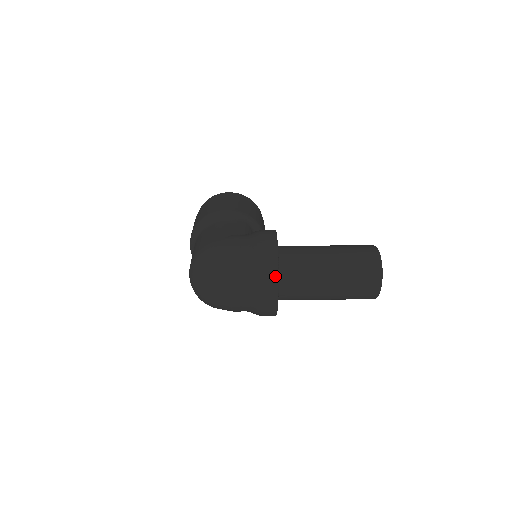
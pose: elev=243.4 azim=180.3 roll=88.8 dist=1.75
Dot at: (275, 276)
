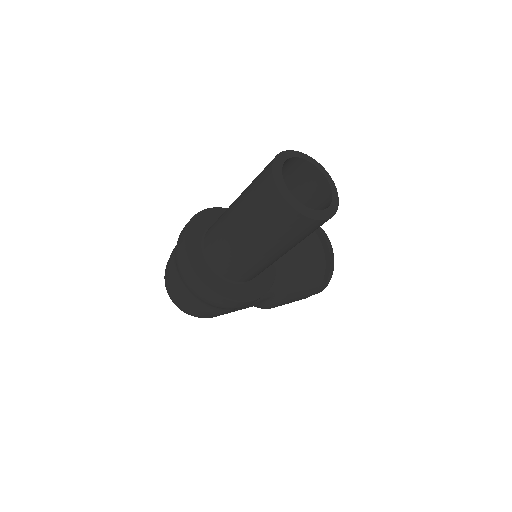
Dot at: (182, 240)
